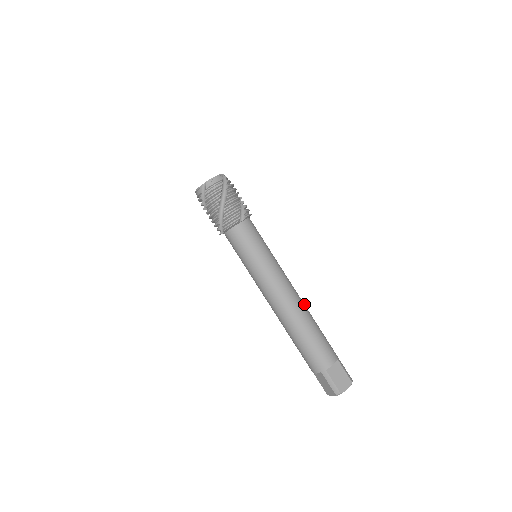
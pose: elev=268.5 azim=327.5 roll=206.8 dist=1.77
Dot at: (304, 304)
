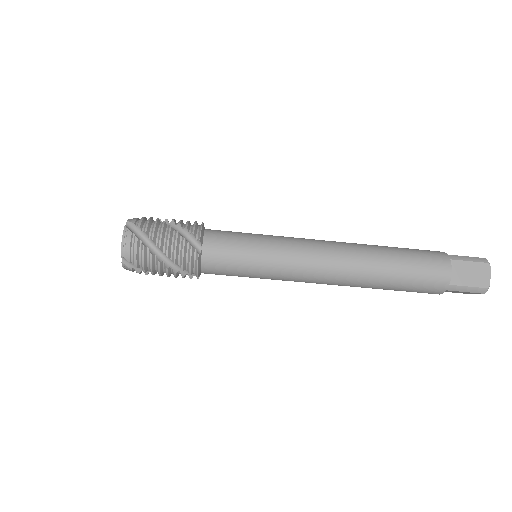
Dot at: (356, 246)
